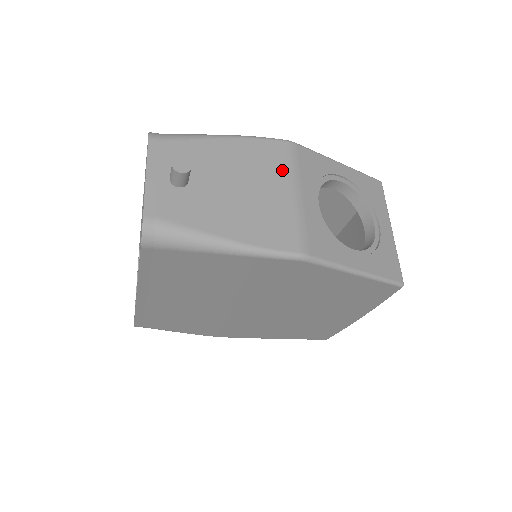
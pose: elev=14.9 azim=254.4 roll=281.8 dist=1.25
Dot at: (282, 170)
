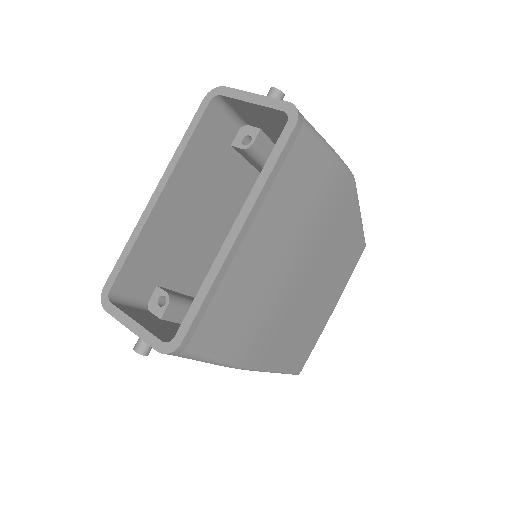
Dot at: occluded
